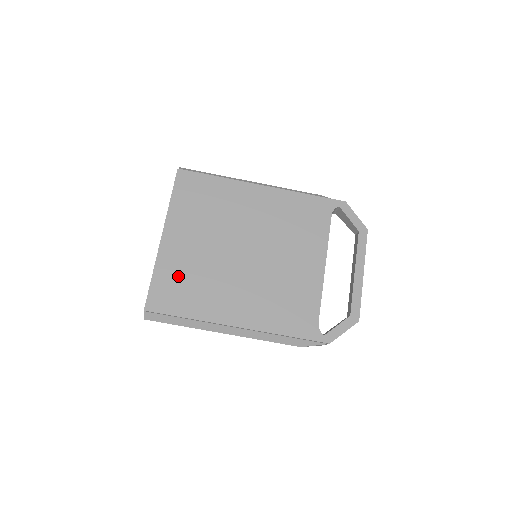
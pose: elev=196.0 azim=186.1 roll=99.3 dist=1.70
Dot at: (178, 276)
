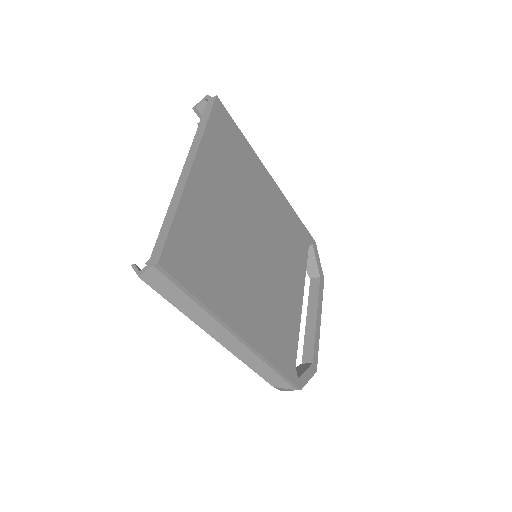
Dot at: (201, 235)
